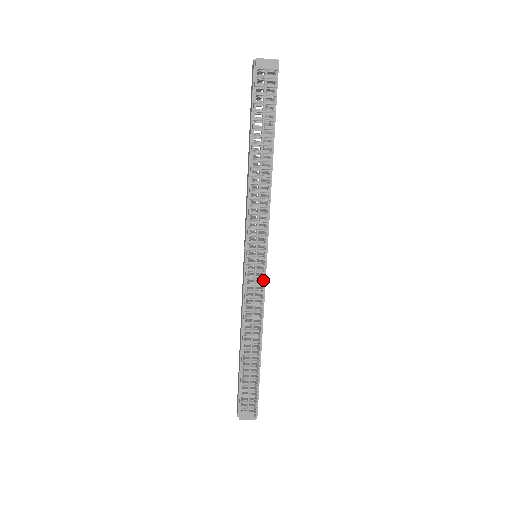
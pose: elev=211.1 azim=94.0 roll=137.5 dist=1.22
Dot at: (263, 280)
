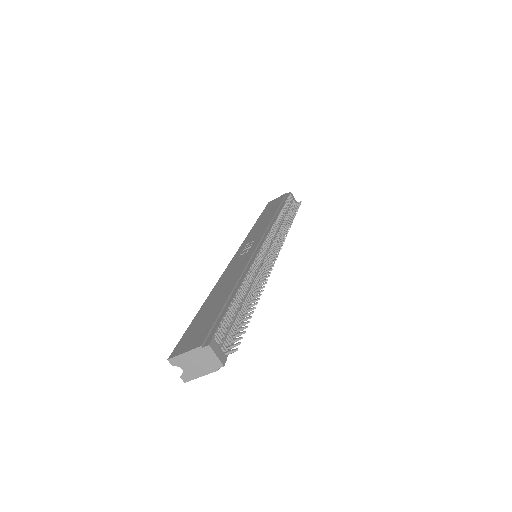
Dot at: occluded
